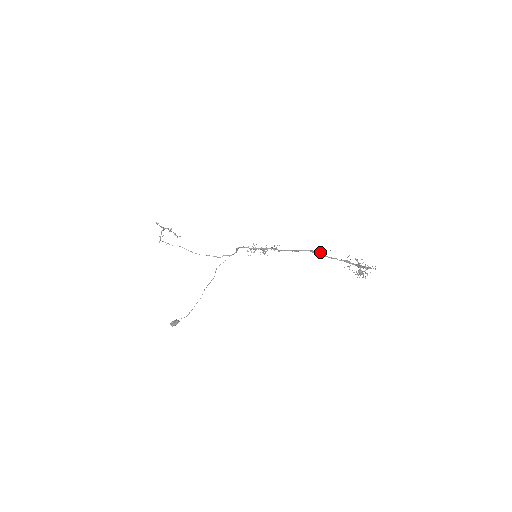
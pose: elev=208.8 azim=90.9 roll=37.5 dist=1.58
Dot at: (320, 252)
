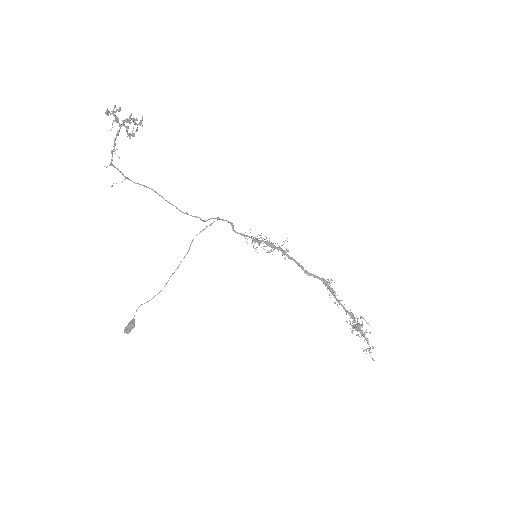
Dot at: (333, 292)
